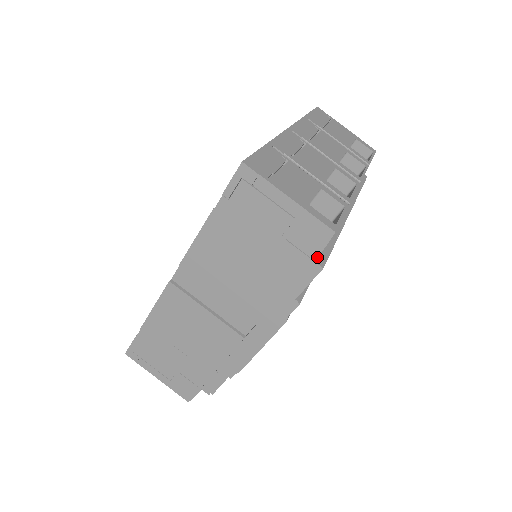
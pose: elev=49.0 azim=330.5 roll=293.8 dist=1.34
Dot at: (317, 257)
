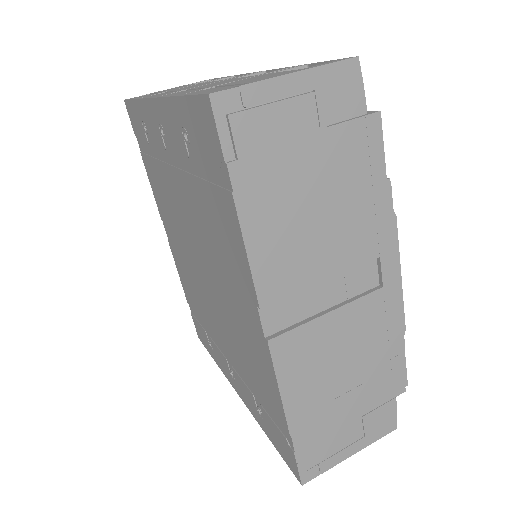
Dot at: occluded
